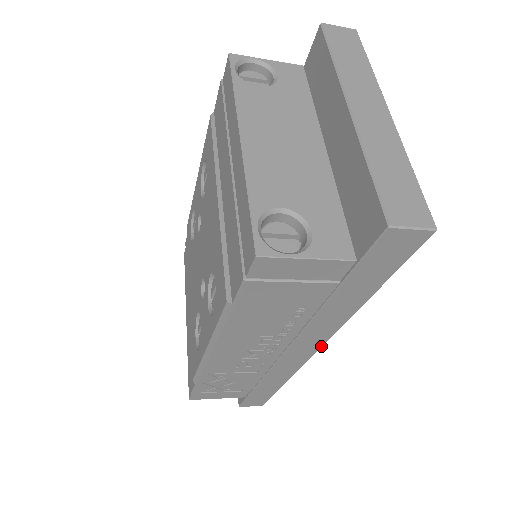
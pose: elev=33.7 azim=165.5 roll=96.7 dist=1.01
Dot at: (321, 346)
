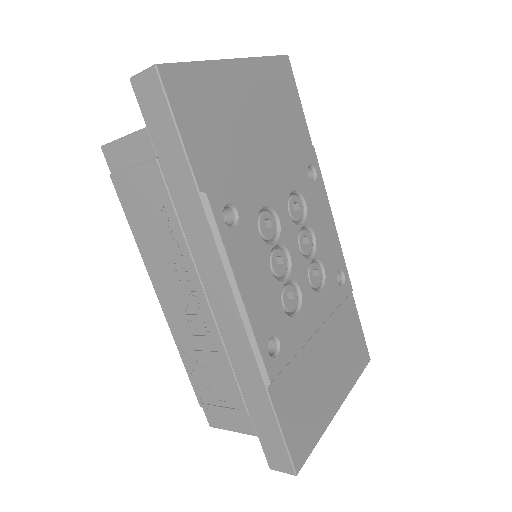
Dot at: (229, 284)
